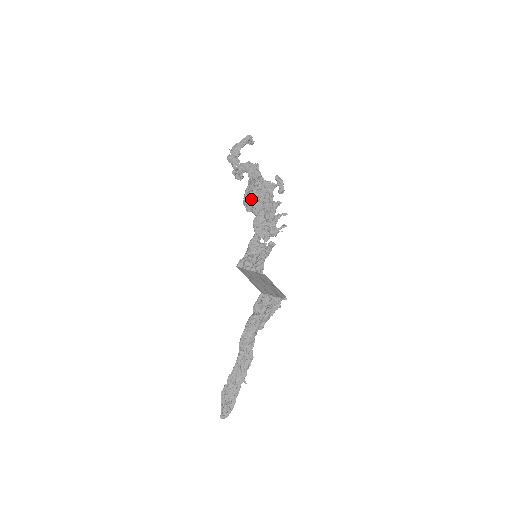
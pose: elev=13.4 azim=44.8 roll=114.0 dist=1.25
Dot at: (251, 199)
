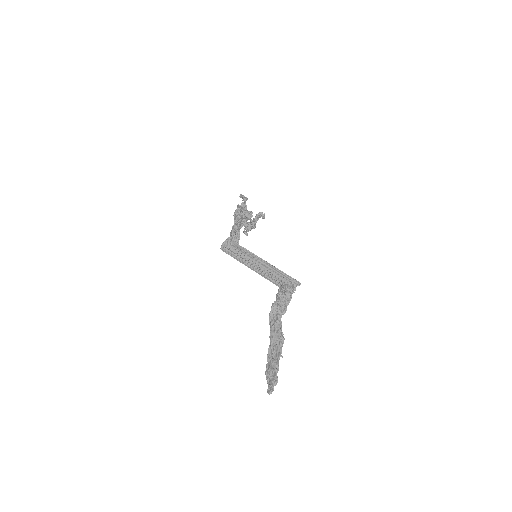
Dot at: (234, 219)
